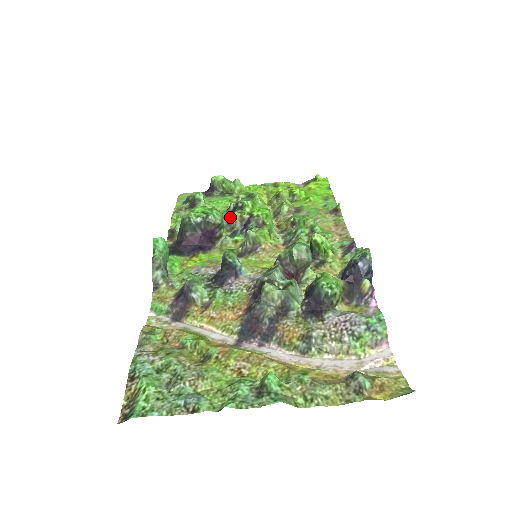
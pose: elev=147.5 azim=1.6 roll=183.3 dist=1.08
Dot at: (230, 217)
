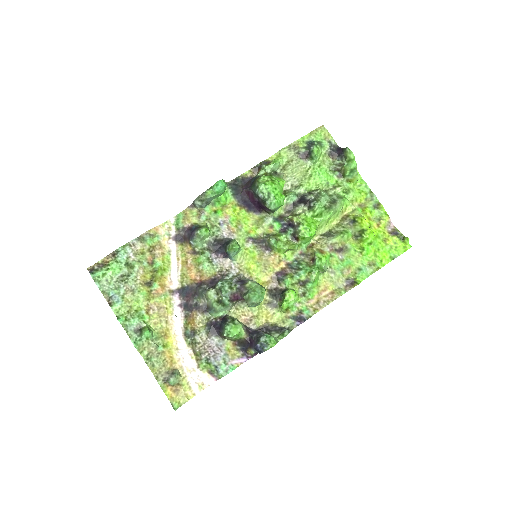
Dot at: (300, 202)
